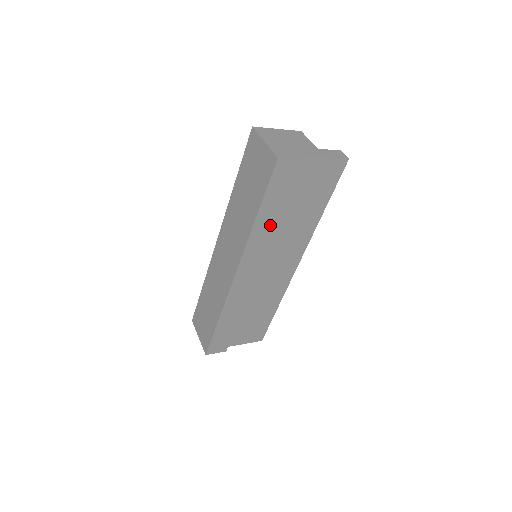
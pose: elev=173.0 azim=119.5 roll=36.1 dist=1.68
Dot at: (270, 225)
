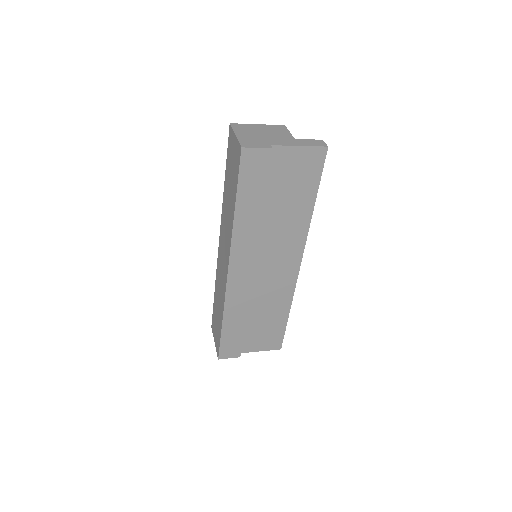
Dot at: (253, 219)
